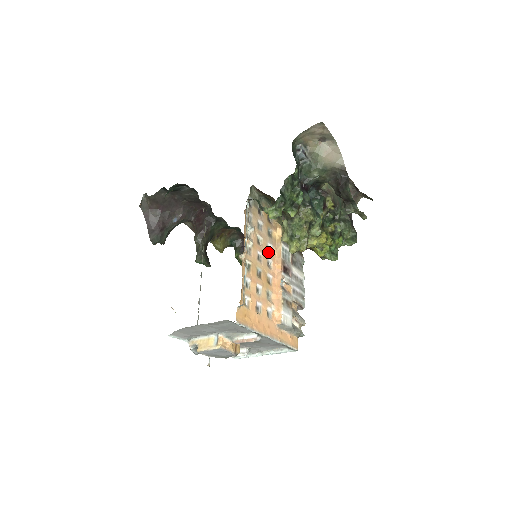
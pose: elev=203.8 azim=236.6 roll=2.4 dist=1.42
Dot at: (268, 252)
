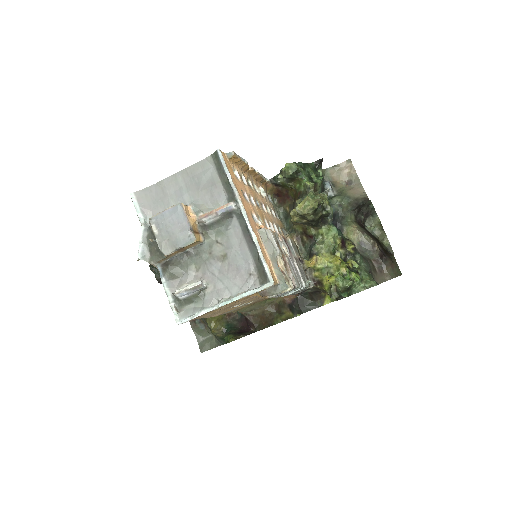
Dot at: (272, 224)
